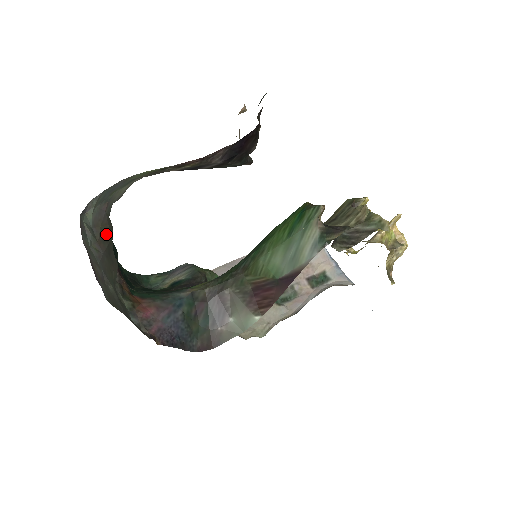
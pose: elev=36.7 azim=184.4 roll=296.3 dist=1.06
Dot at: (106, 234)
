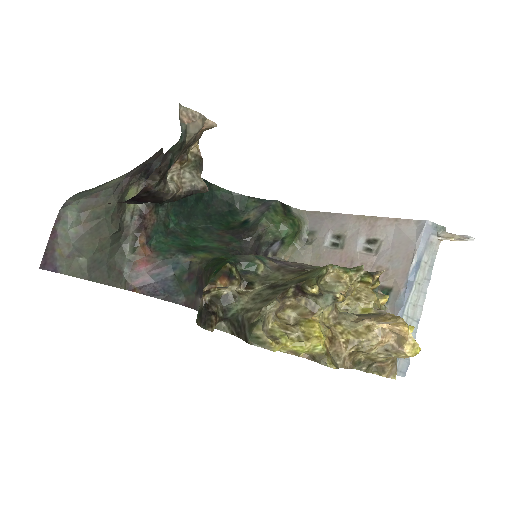
Dot at: (99, 213)
